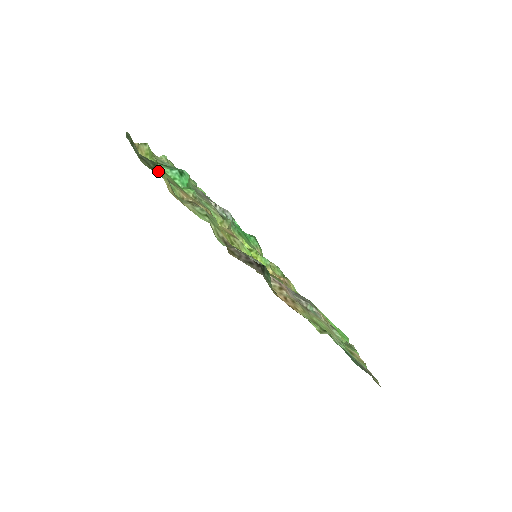
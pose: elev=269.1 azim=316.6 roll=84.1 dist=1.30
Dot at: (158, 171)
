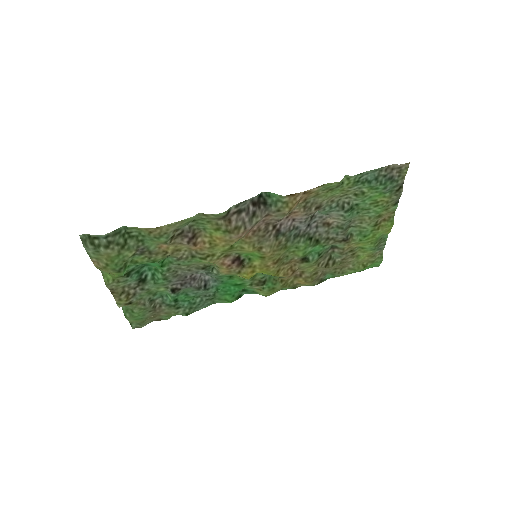
Dot at: (129, 241)
